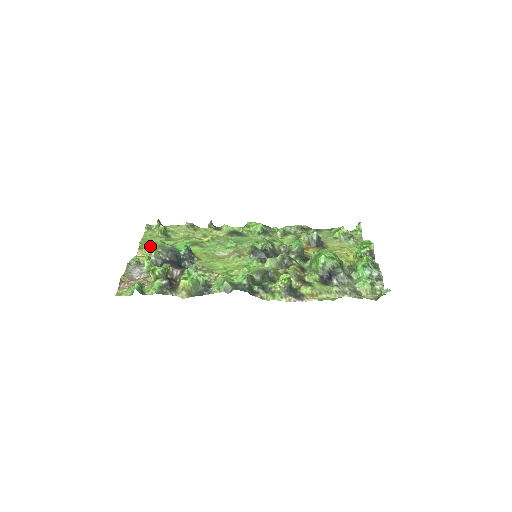
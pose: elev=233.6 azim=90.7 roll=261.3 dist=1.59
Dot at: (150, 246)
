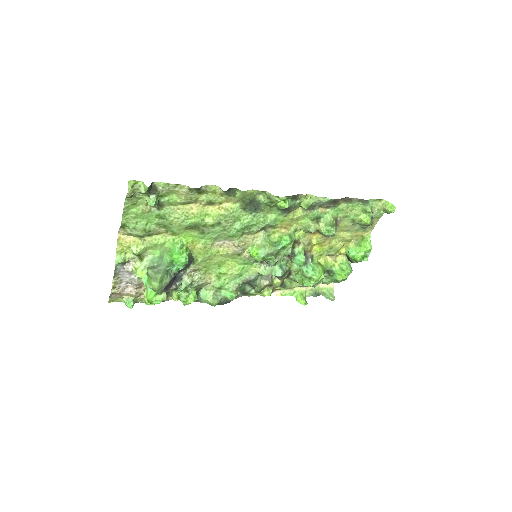
Dot at: (137, 232)
